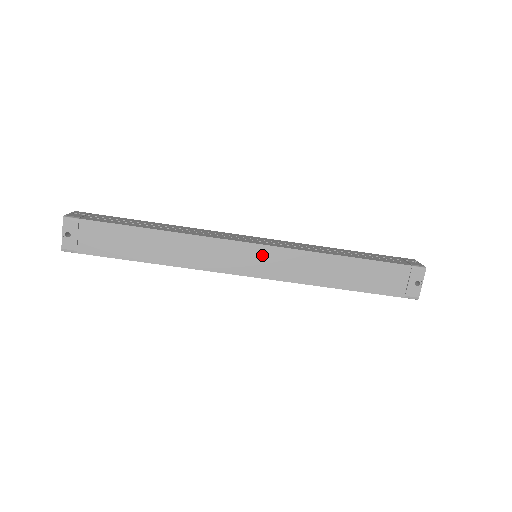
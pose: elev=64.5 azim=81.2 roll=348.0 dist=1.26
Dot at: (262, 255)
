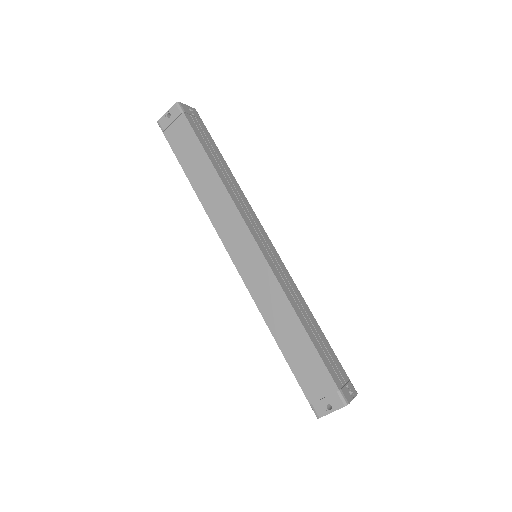
Dot at: (254, 257)
